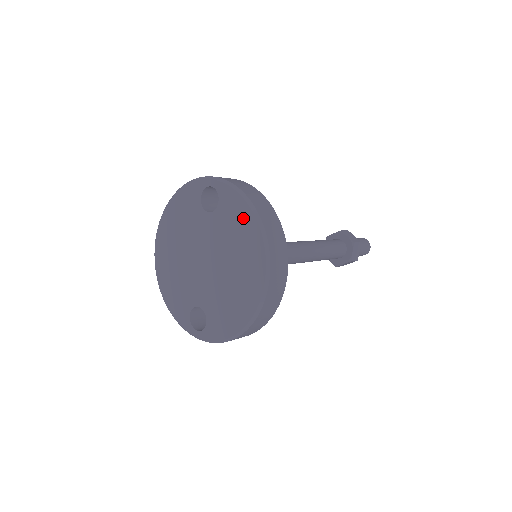
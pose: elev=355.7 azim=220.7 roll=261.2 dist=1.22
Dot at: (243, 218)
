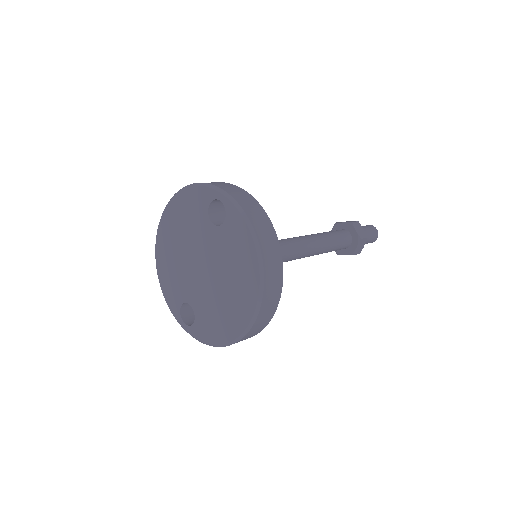
Dot at: (245, 248)
